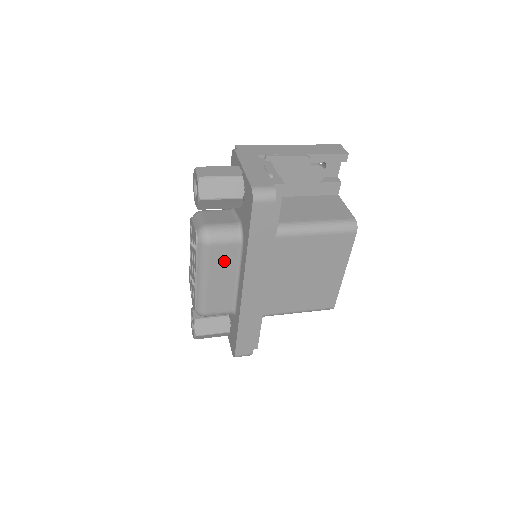
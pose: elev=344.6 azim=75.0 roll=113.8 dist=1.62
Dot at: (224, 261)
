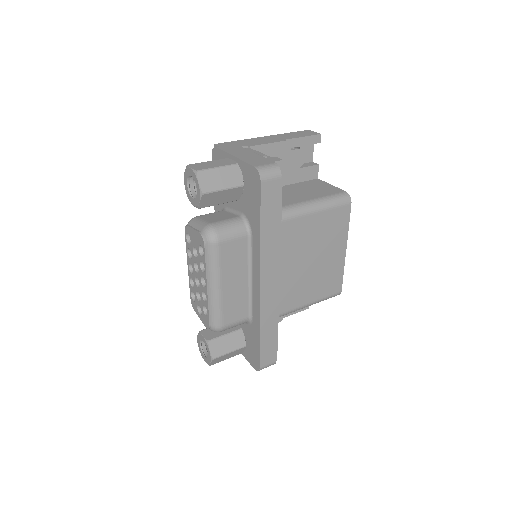
Dot at: (235, 259)
